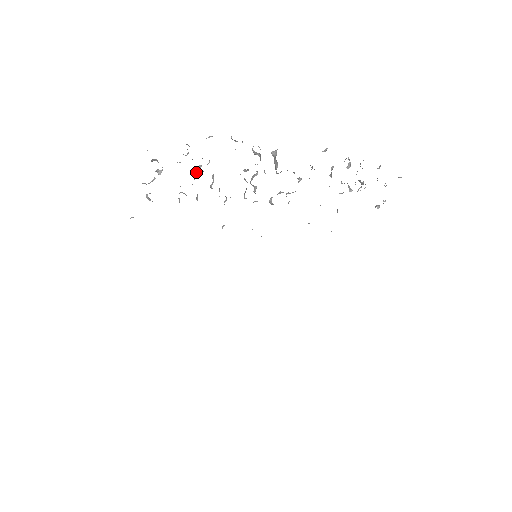
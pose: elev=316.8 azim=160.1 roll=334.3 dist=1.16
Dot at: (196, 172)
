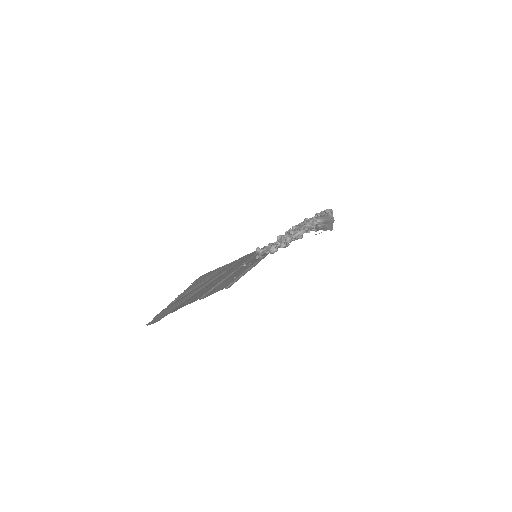
Dot at: occluded
